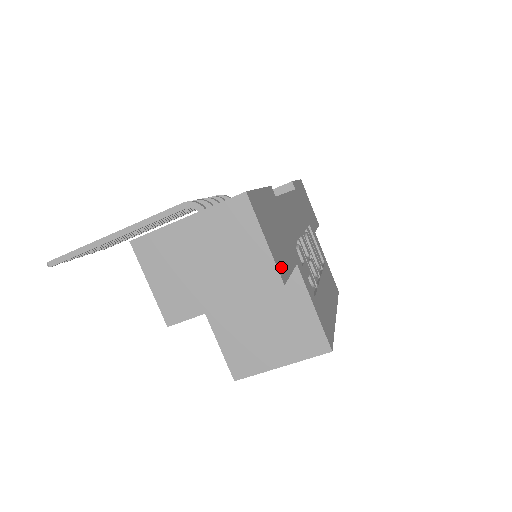
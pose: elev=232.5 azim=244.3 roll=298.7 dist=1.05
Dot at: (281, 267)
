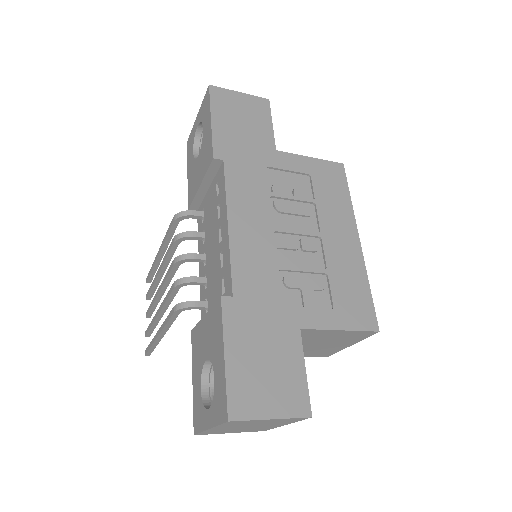
Dot at: (298, 402)
